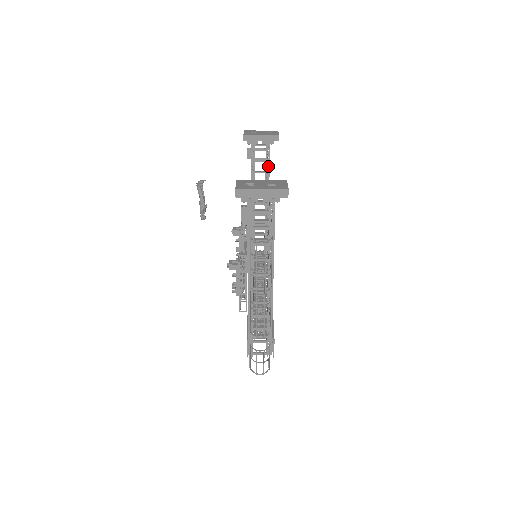
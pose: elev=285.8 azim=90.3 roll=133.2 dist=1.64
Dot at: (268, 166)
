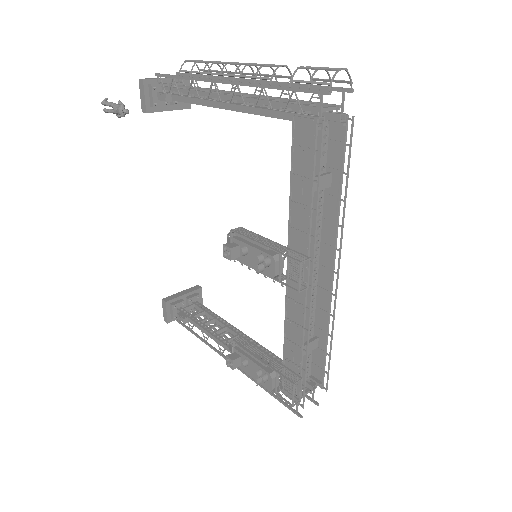
Dot at: (212, 314)
